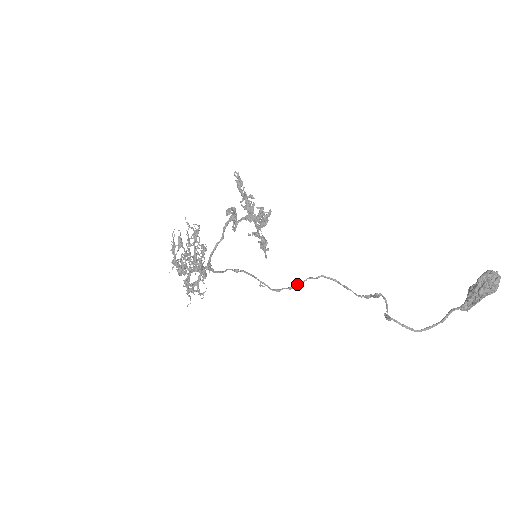
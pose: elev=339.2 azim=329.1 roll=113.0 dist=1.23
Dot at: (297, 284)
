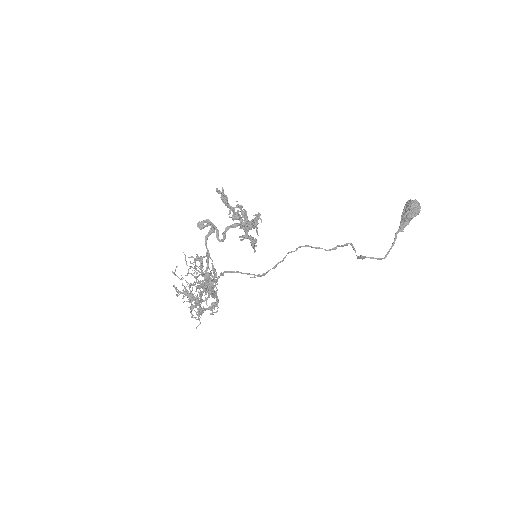
Dot at: (279, 262)
